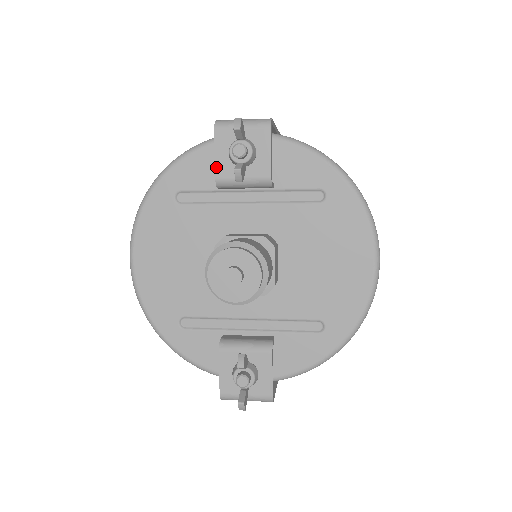
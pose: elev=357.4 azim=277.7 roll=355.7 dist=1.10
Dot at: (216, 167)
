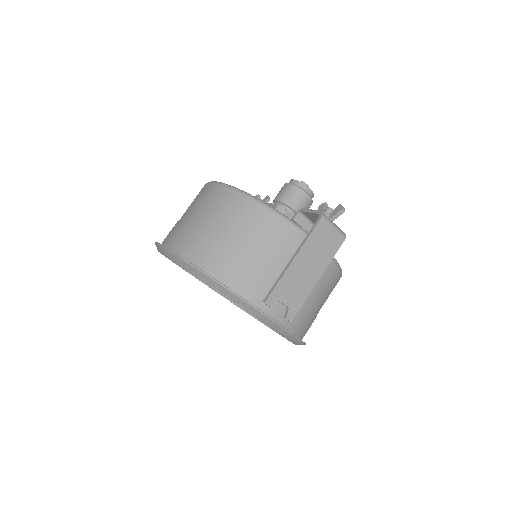
Dot at: occluded
